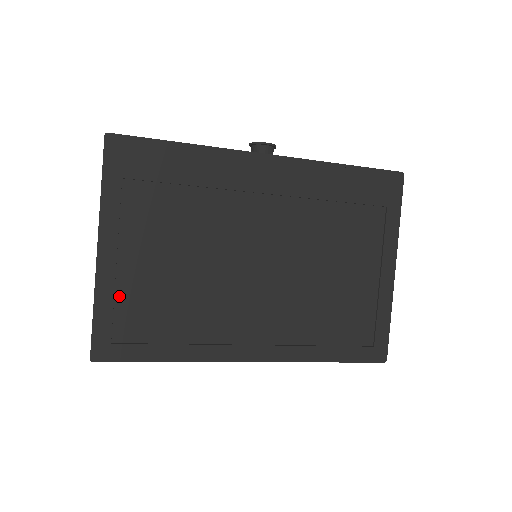
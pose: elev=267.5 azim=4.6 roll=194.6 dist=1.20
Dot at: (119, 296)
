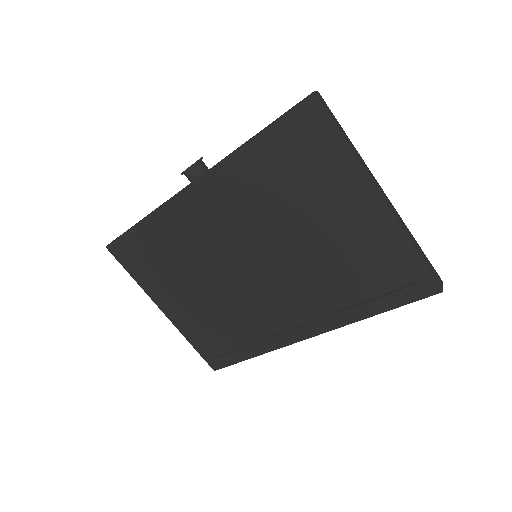
Dot at: (196, 331)
